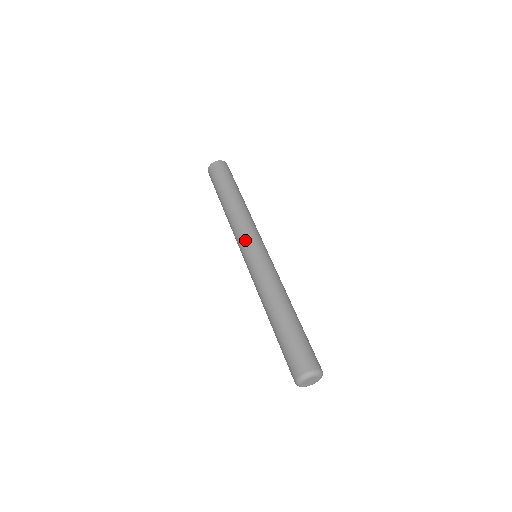
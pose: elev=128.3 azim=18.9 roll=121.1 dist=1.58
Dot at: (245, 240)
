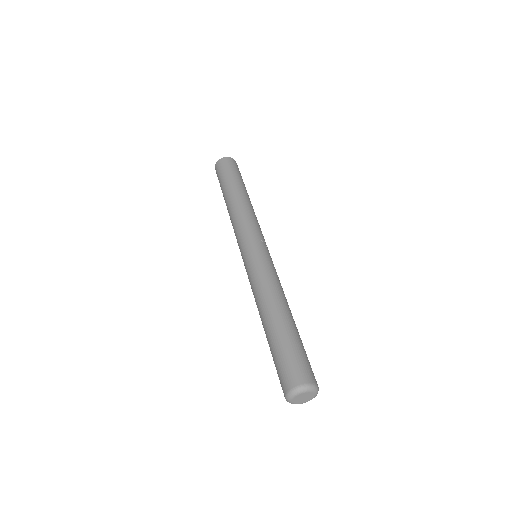
Dot at: (242, 239)
